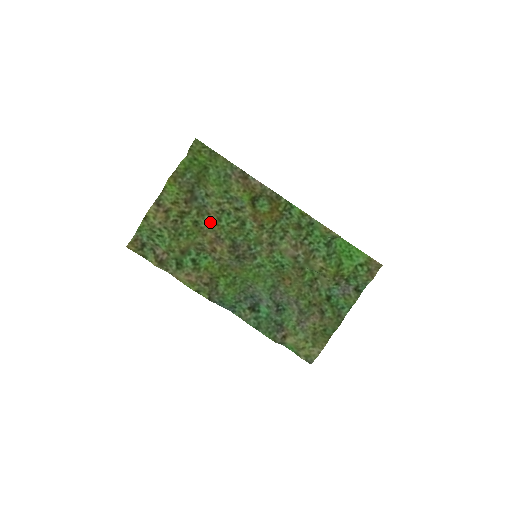
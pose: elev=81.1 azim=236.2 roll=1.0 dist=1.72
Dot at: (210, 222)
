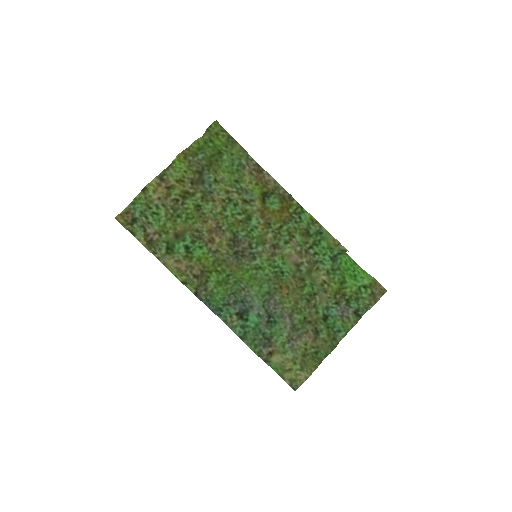
Dot at: (214, 209)
